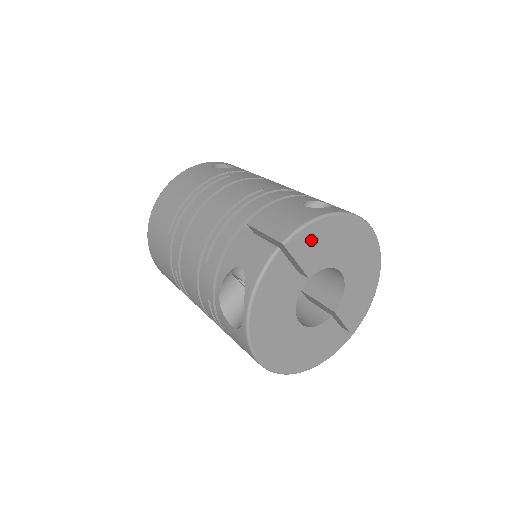
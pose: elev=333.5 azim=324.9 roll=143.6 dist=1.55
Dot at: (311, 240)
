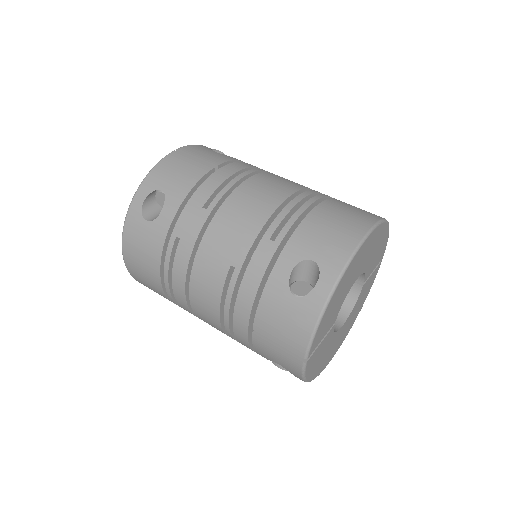
Dot at: (323, 326)
